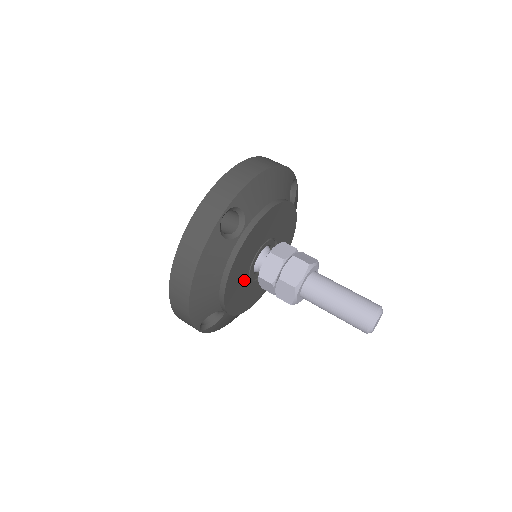
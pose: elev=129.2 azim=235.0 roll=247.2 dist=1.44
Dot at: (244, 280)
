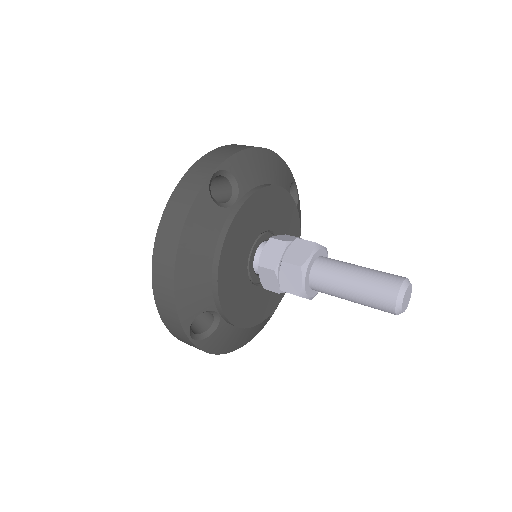
Dot at: (242, 274)
